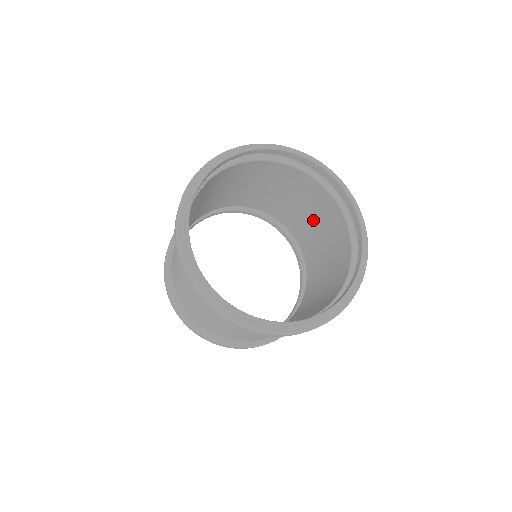
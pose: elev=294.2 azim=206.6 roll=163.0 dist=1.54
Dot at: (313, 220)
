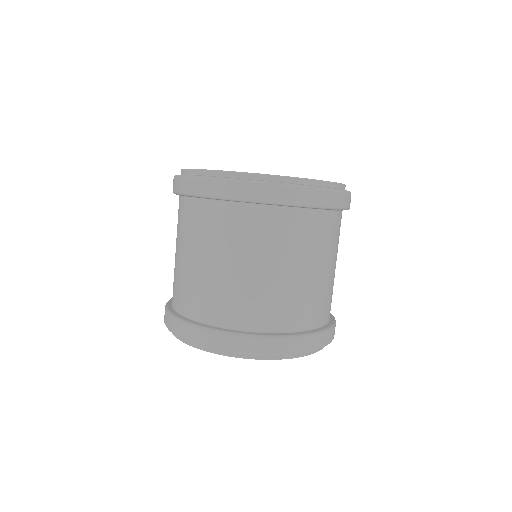
Dot at: occluded
